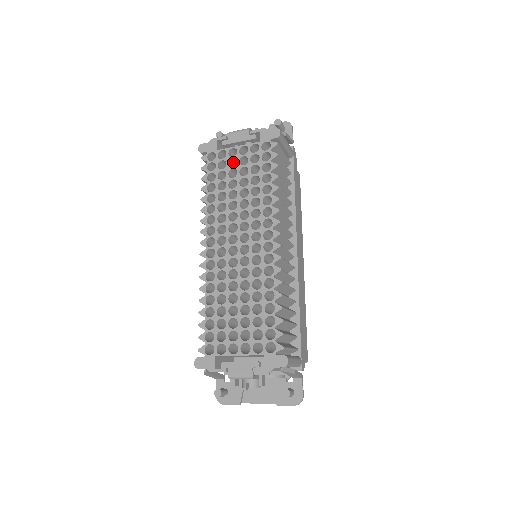
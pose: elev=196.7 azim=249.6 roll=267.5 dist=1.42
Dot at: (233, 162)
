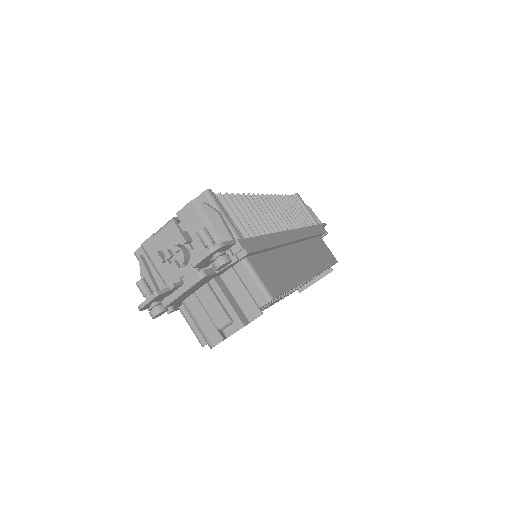
Dot at: occluded
